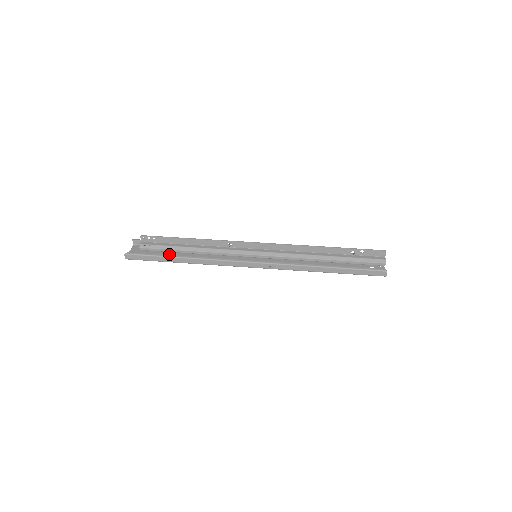
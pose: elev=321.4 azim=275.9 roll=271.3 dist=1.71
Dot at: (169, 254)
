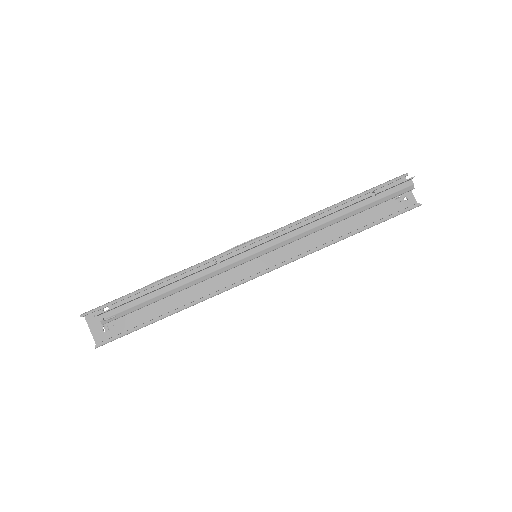
Dot at: (144, 308)
